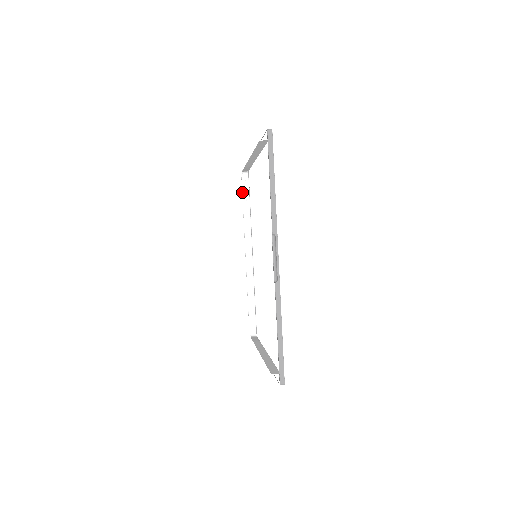
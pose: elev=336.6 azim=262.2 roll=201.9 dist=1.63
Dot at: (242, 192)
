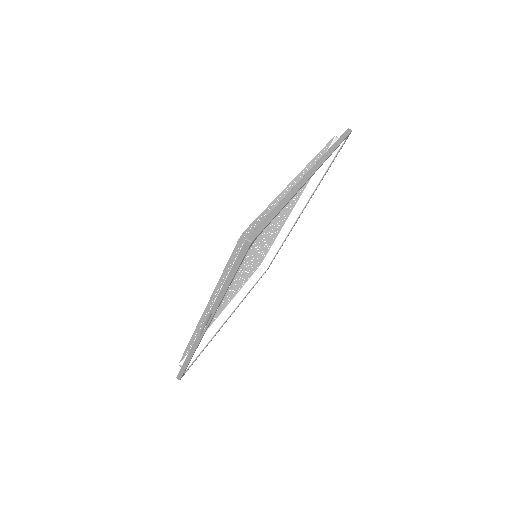
Dot at: occluded
